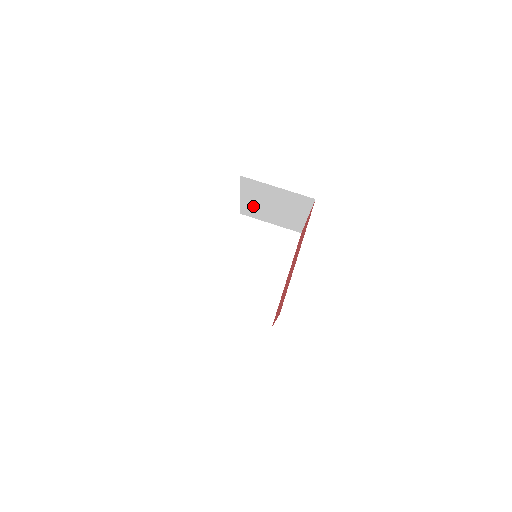
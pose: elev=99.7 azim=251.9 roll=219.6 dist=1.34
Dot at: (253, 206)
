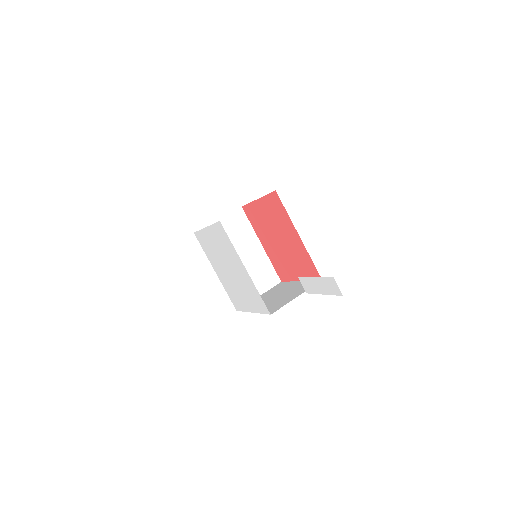
Dot at: occluded
